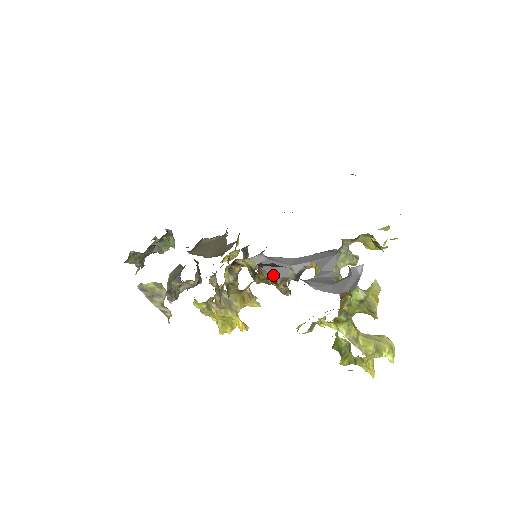
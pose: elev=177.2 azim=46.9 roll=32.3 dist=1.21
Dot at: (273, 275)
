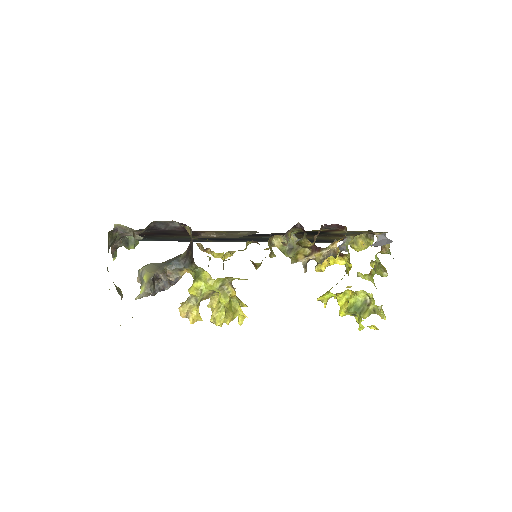
Dot at: (315, 245)
